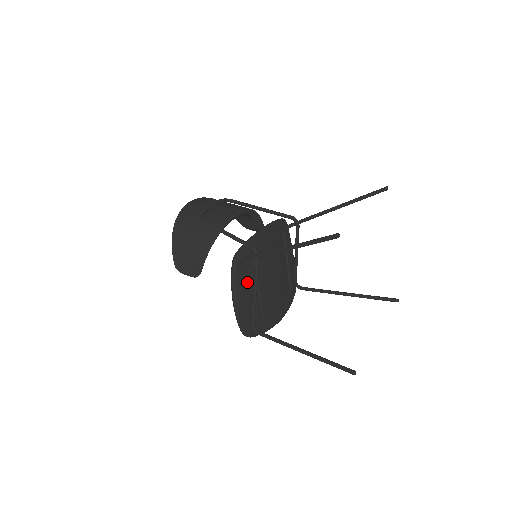
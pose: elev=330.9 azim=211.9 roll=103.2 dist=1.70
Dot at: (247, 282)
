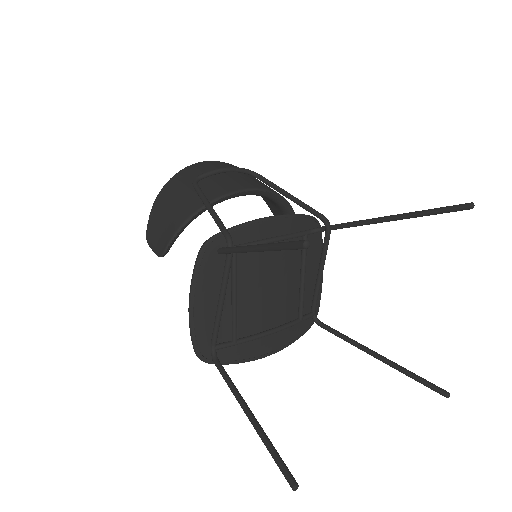
Dot at: (218, 285)
